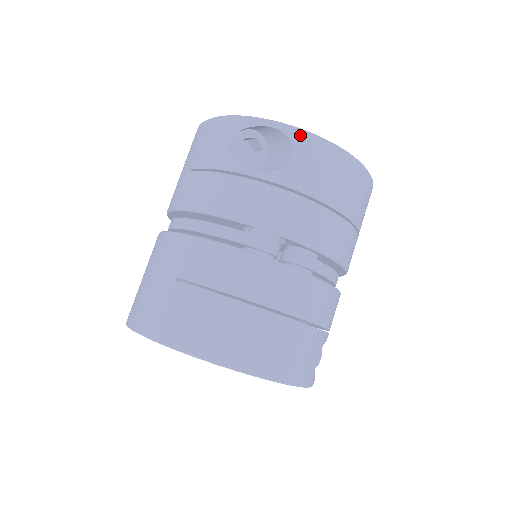
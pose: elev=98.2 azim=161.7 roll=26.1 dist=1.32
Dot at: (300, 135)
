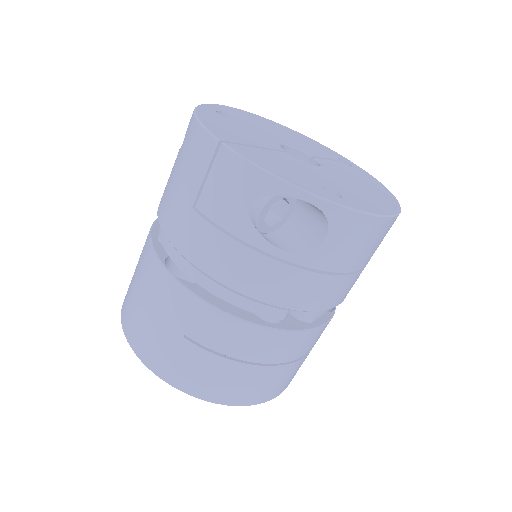
Dot at: (340, 214)
